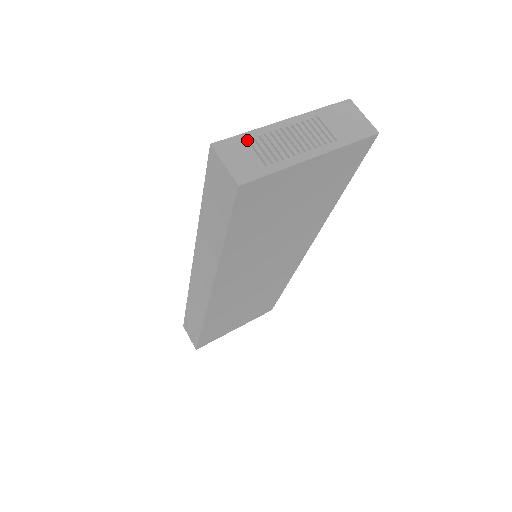
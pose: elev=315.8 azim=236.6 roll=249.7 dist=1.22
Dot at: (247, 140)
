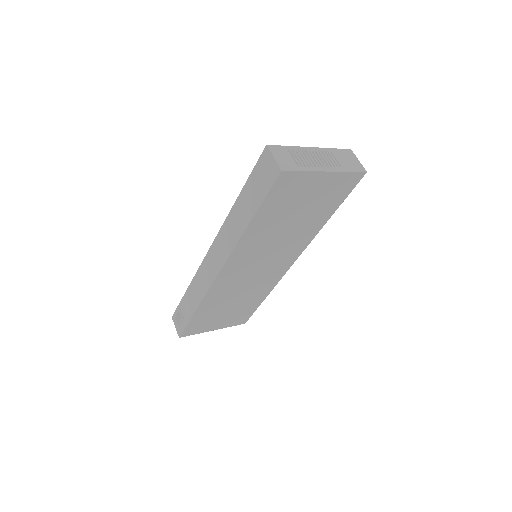
Dot at: occluded
